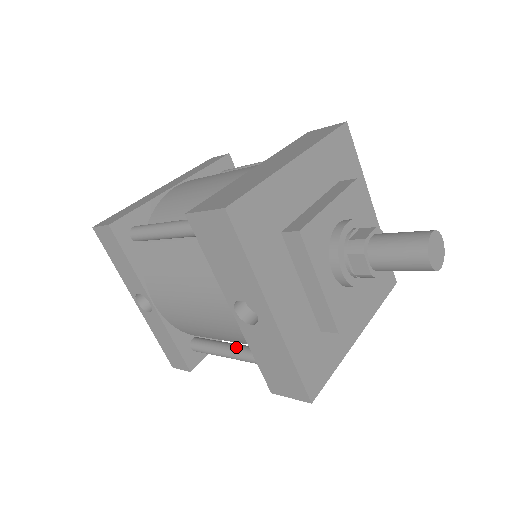
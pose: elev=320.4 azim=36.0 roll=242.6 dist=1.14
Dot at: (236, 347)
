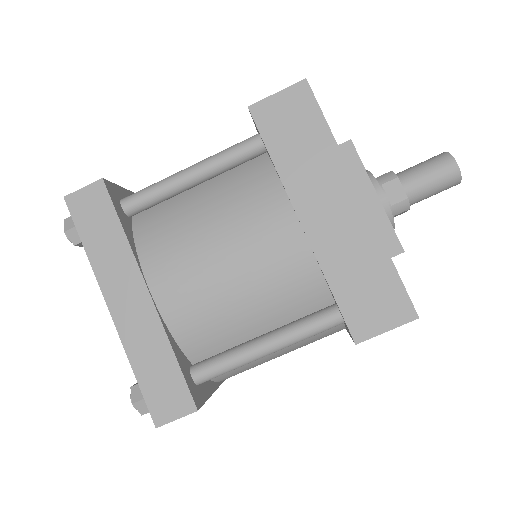
Dot at: occluded
